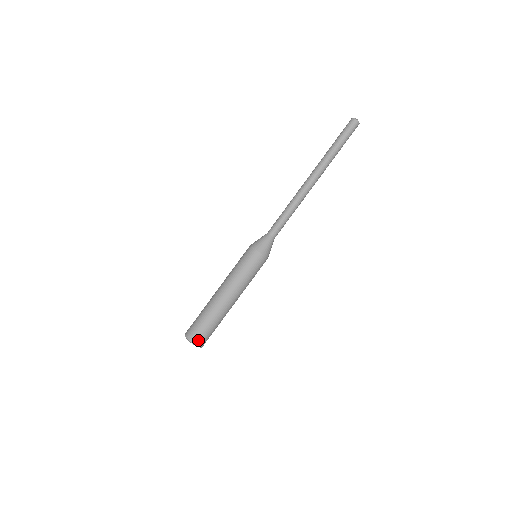
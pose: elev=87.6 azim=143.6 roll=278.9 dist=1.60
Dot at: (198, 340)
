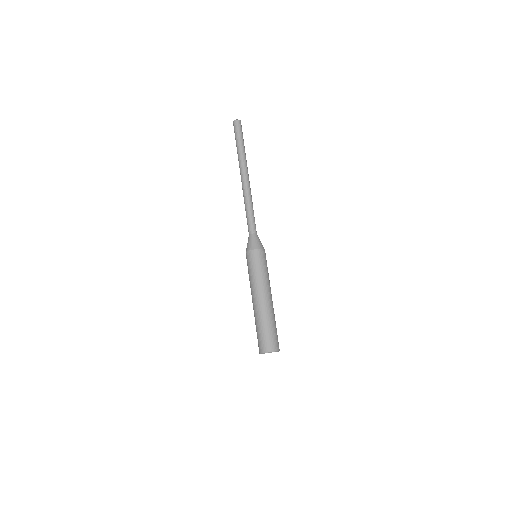
Dot at: (265, 347)
